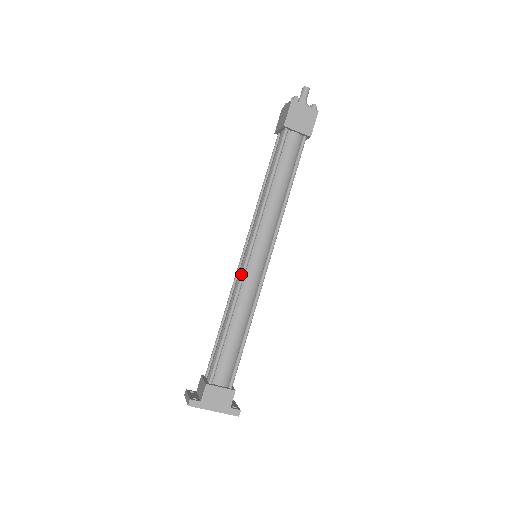
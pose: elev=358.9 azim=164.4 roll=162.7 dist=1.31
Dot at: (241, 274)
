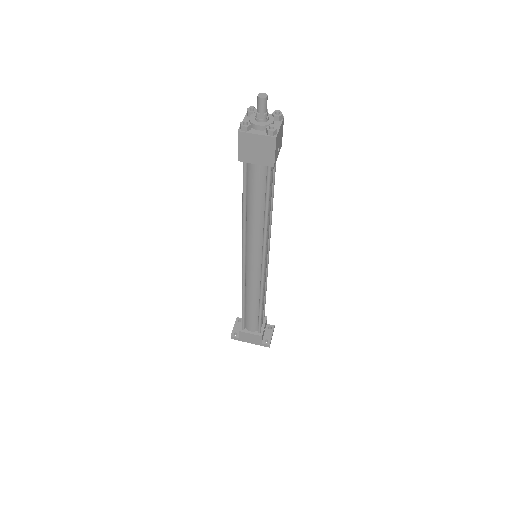
Dot at: (242, 275)
